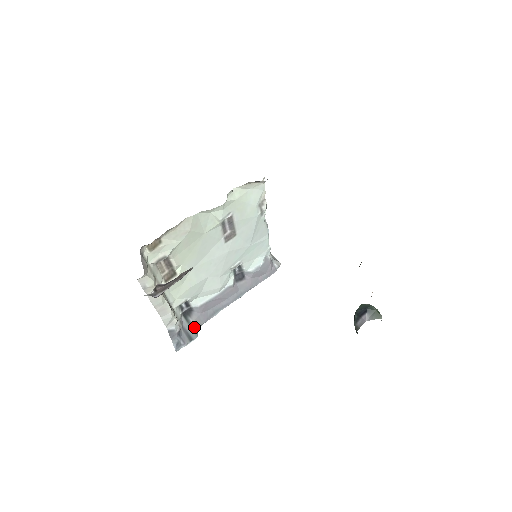
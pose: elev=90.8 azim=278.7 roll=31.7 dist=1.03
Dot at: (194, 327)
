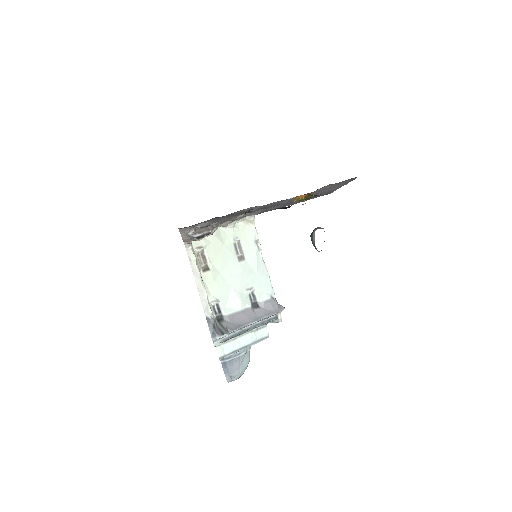
Dot at: (225, 328)
